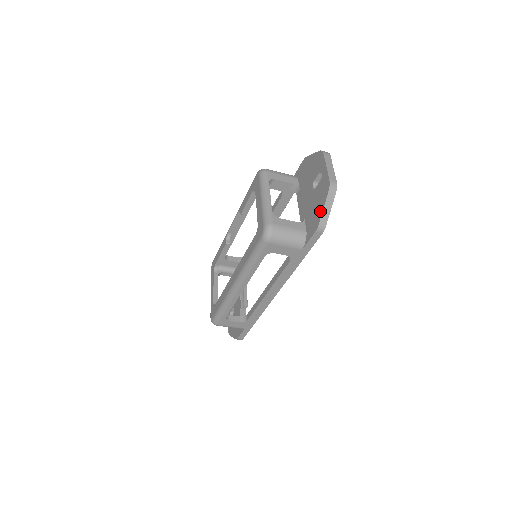
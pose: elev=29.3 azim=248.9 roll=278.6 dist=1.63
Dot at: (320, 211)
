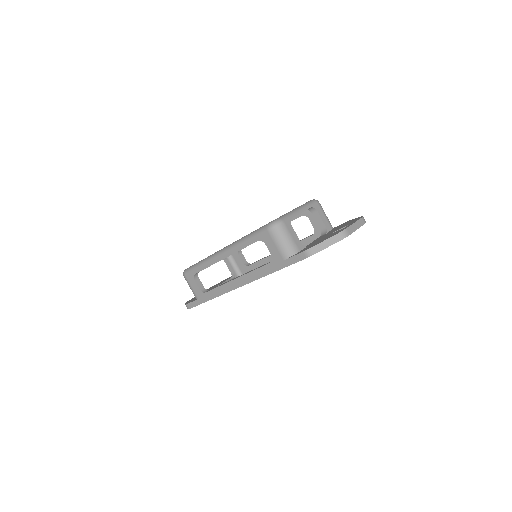
Dot at: (320, 242)
